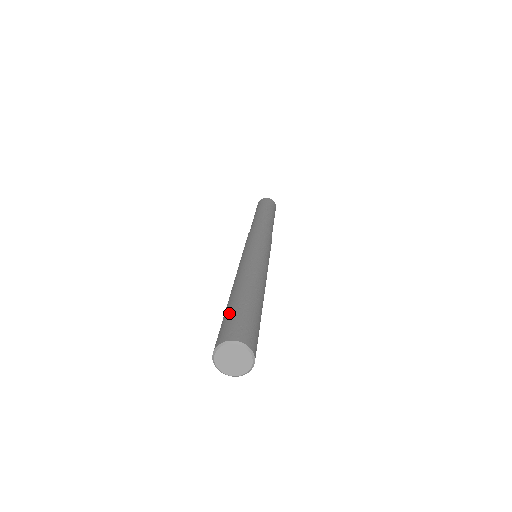
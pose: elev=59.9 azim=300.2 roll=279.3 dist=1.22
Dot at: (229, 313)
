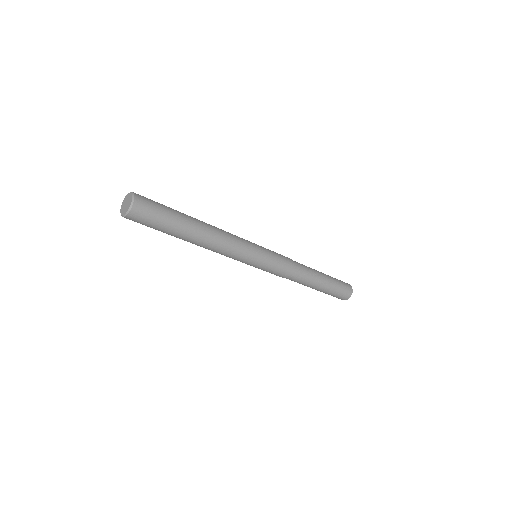
Dot at: occluded
